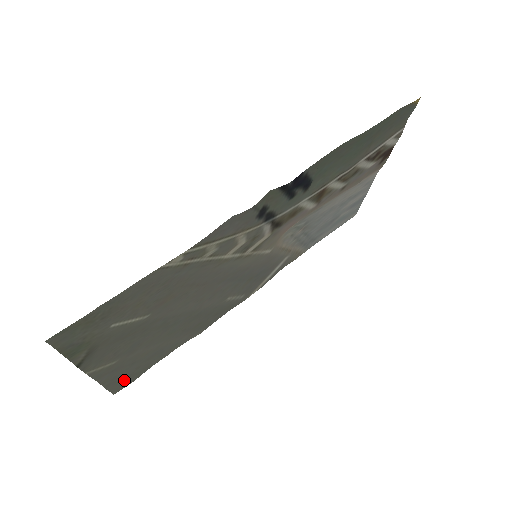
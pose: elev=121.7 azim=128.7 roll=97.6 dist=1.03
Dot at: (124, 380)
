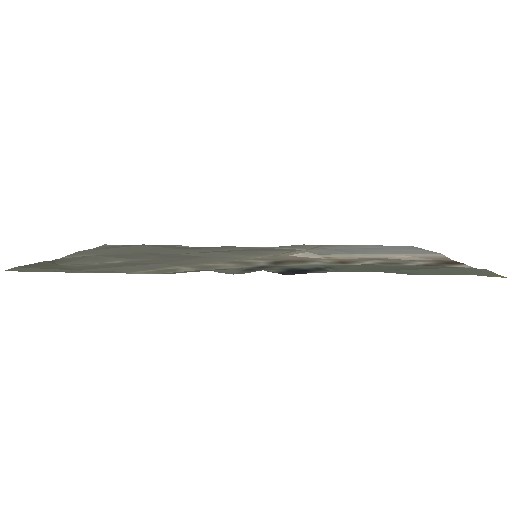
Dot at: (111, 247)
